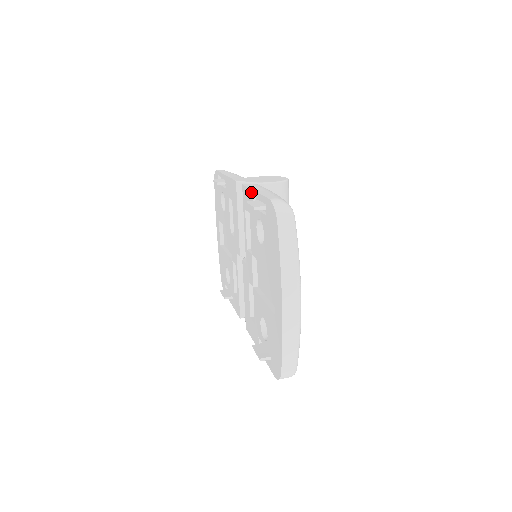
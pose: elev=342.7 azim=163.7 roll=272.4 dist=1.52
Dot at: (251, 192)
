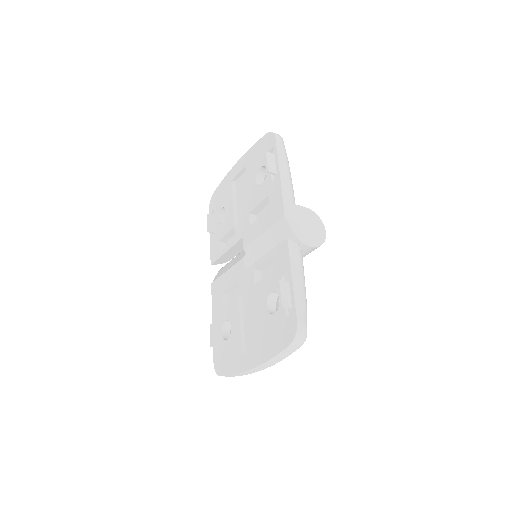
Dot at: (289, 269)
